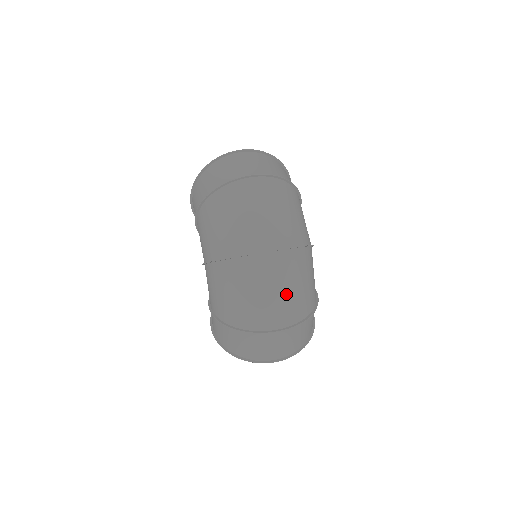
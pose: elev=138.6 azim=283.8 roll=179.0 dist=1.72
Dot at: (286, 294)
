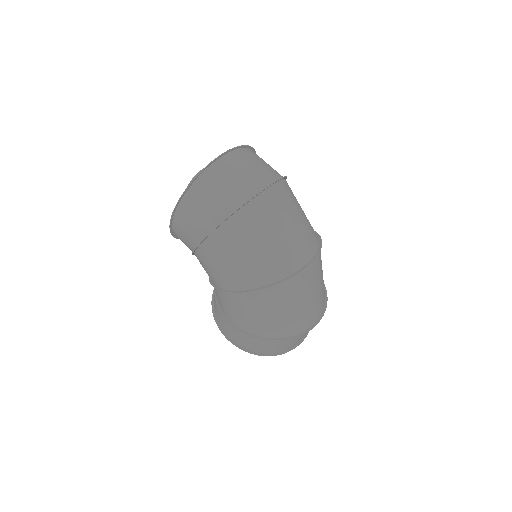
Dot at: (318, 291)
